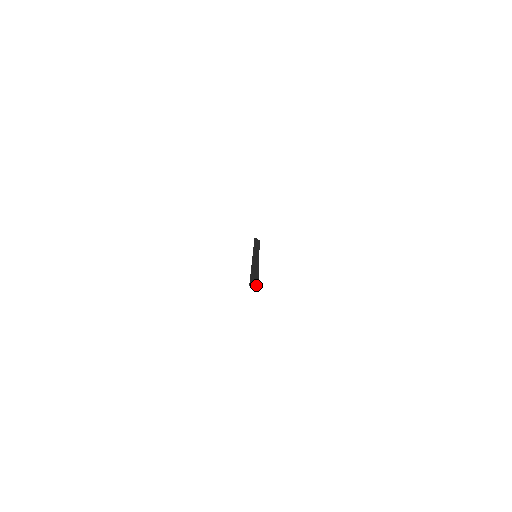
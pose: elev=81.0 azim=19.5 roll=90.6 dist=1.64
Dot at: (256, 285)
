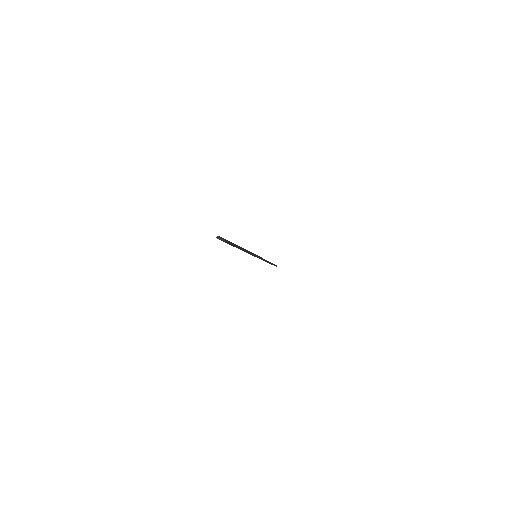
Dot at: (224, 239)
